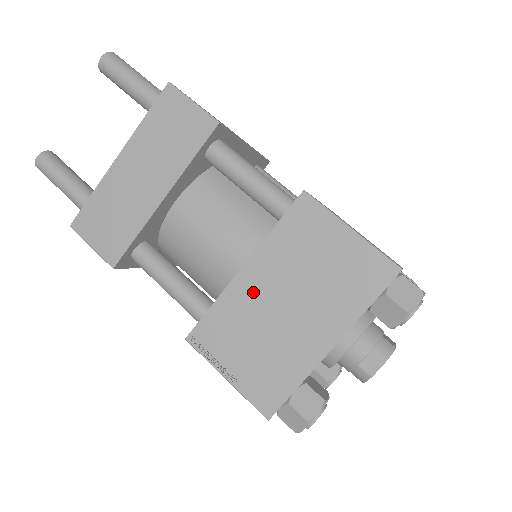
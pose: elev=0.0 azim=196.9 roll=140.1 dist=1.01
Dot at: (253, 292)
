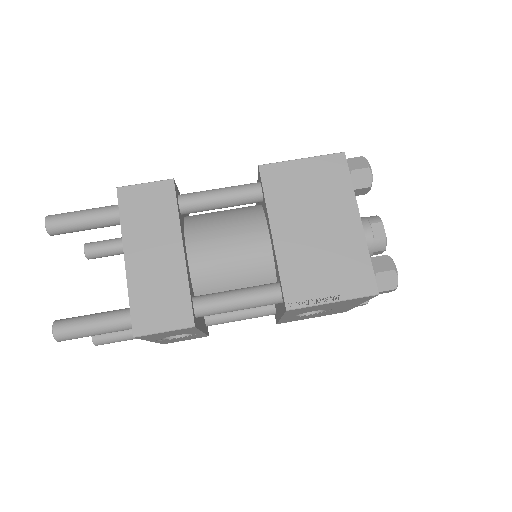
Dot at: (292, 240)
